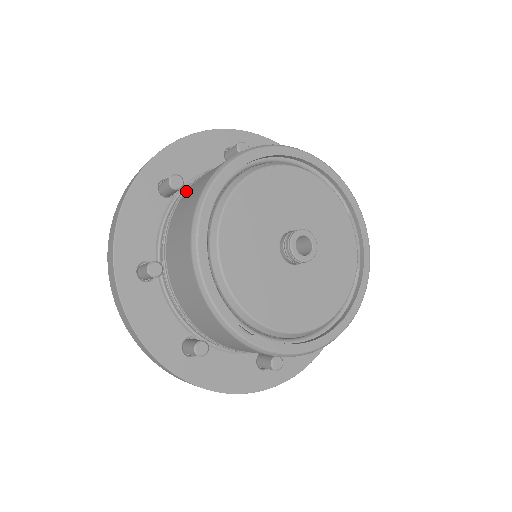
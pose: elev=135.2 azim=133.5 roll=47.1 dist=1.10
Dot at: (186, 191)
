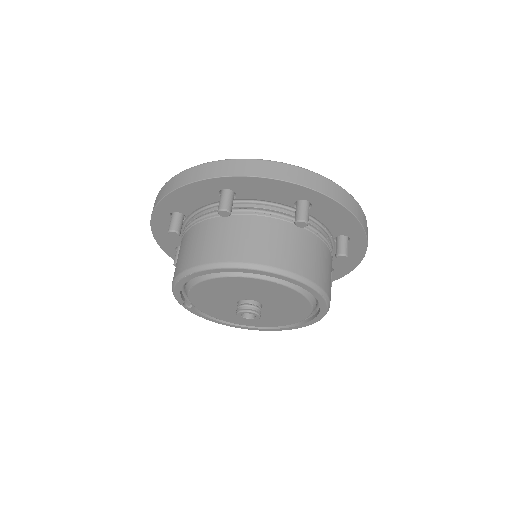
Dot at: (230, 216)
